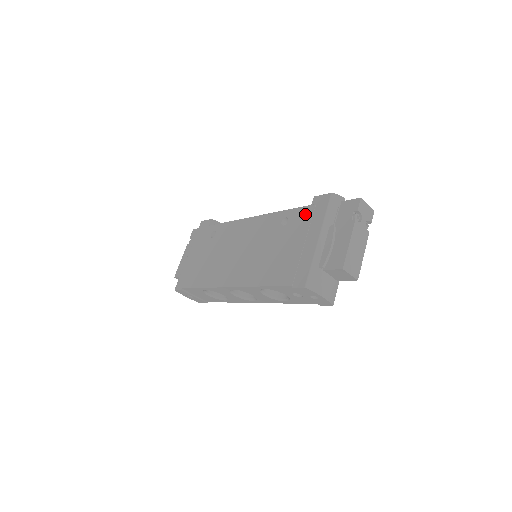
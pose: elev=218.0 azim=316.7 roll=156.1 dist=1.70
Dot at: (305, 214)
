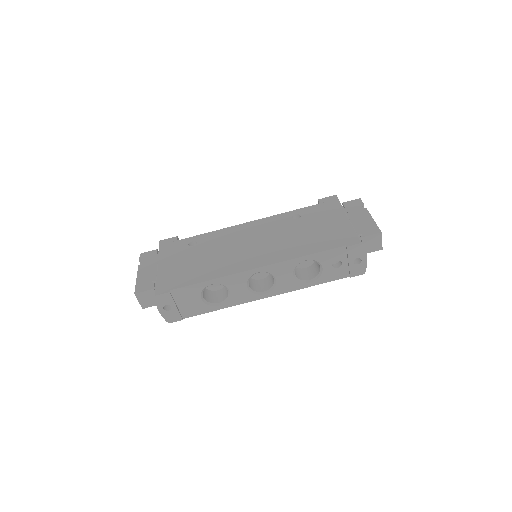
Dot at: (318, 208)
